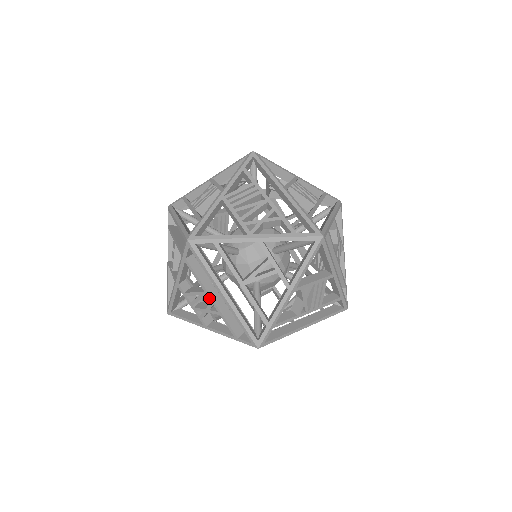
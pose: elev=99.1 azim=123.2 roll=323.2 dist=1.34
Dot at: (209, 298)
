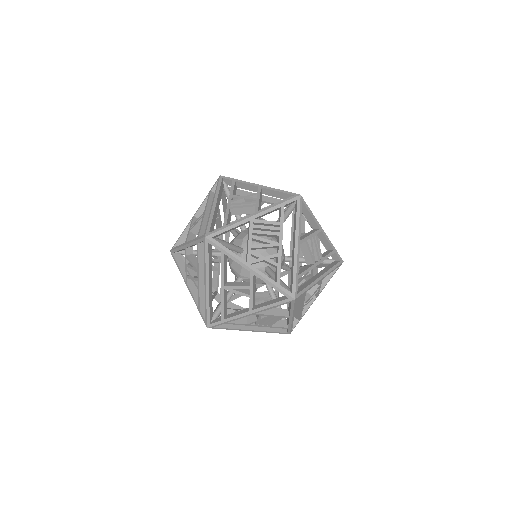
Dot at: (198, 275)
